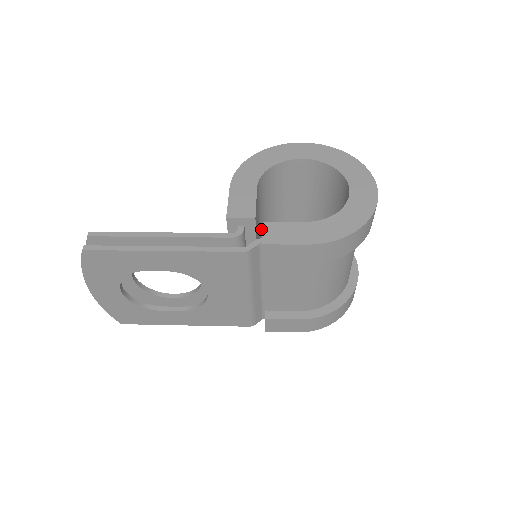
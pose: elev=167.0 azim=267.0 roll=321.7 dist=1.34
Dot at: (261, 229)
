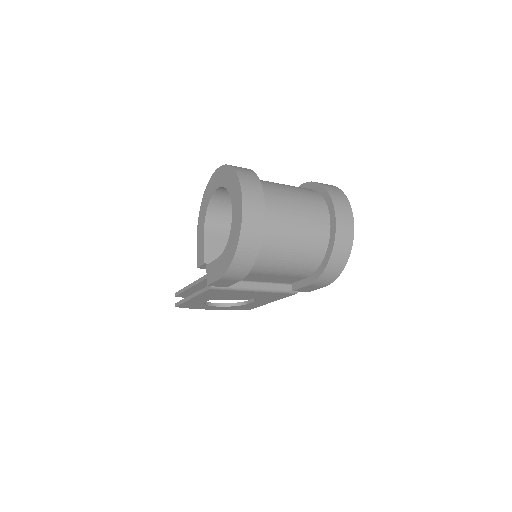
Dot at: occluded
